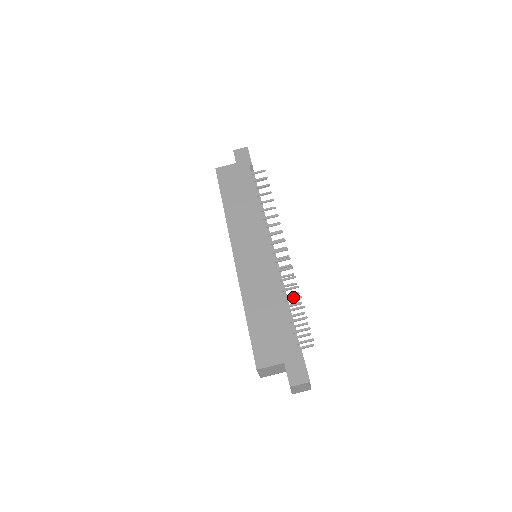
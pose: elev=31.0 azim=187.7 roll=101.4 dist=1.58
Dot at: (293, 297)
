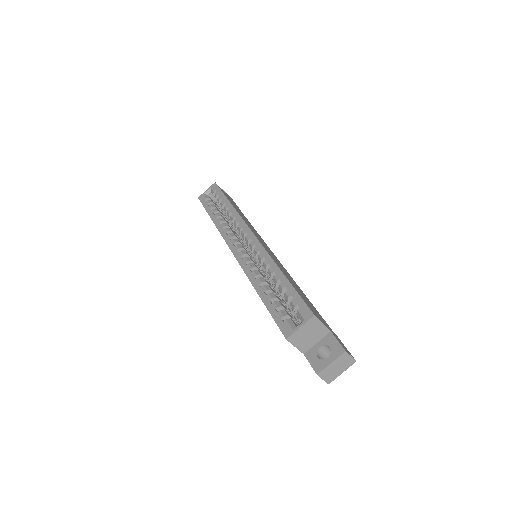
Dot at: occluded
